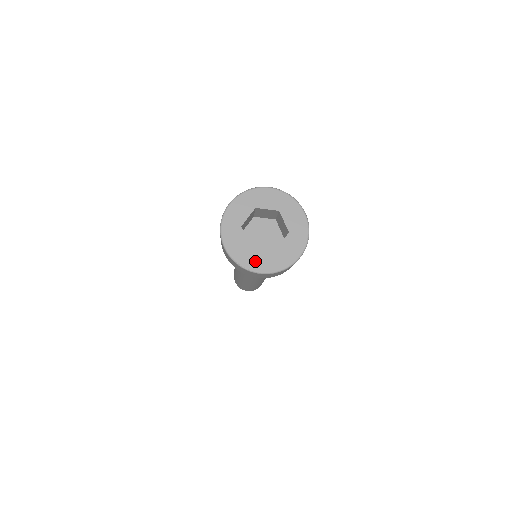
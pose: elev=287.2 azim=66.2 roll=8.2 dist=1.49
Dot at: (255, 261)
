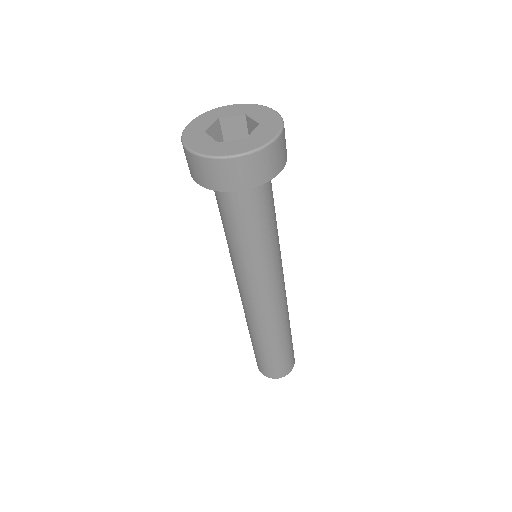
Dot at: (195, 139)
